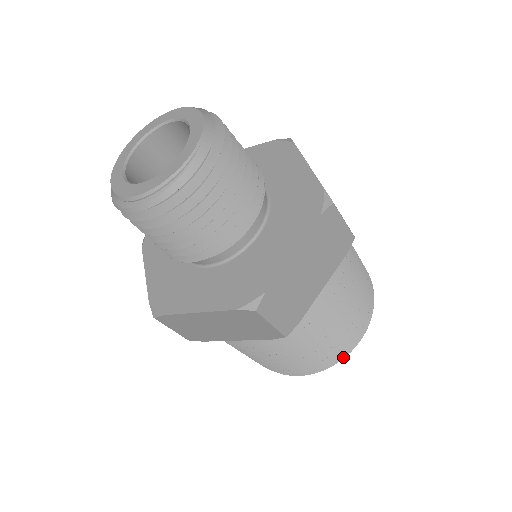
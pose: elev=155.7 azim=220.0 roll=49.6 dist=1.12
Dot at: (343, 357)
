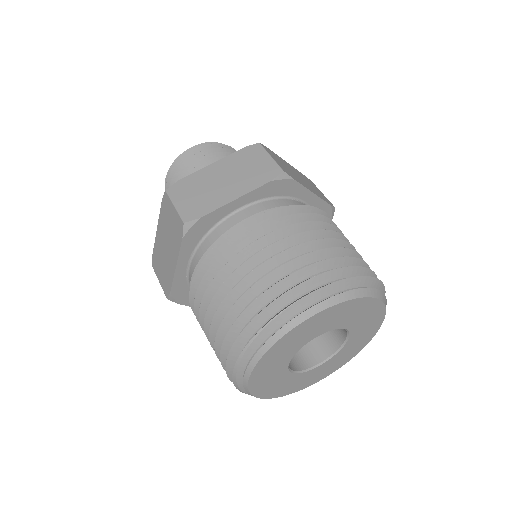
Dot at: (274, 317)
